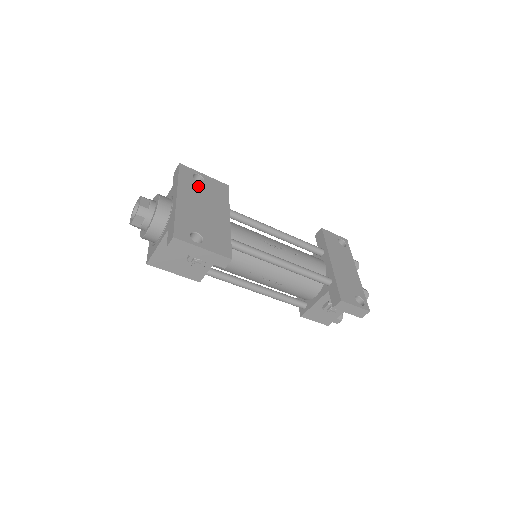
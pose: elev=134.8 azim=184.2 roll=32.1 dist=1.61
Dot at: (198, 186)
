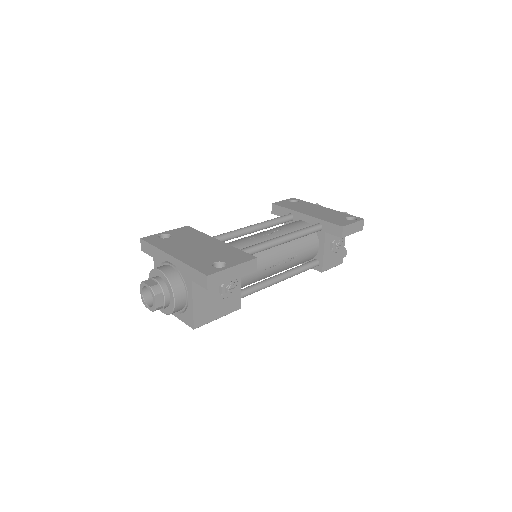
Dot at: (172, 240)
